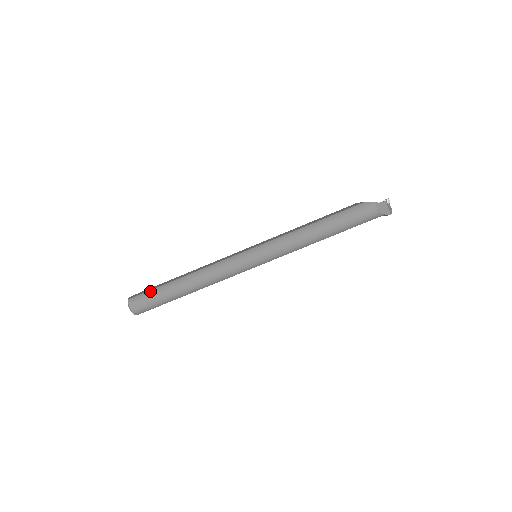
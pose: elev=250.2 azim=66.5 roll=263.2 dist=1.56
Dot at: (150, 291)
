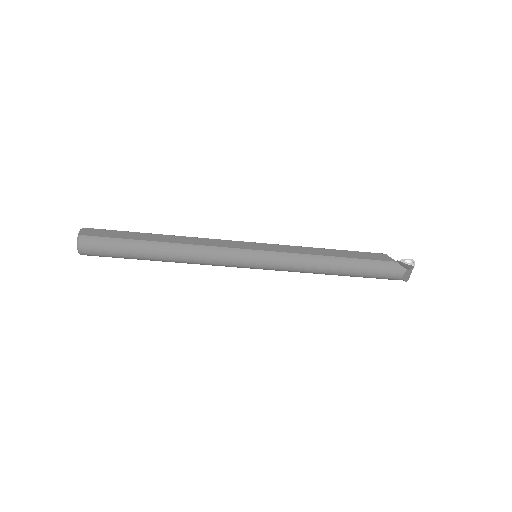
Dot at: (113, 239)
